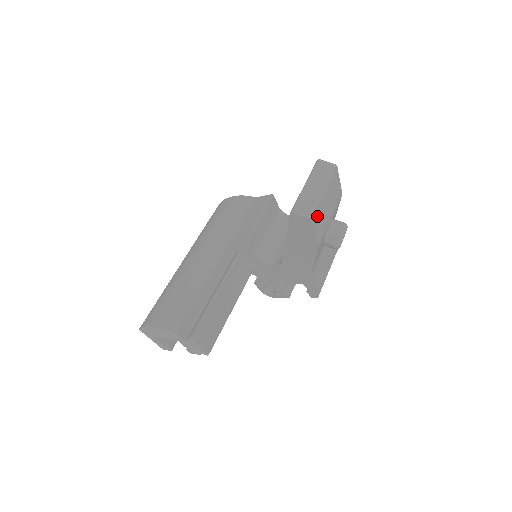
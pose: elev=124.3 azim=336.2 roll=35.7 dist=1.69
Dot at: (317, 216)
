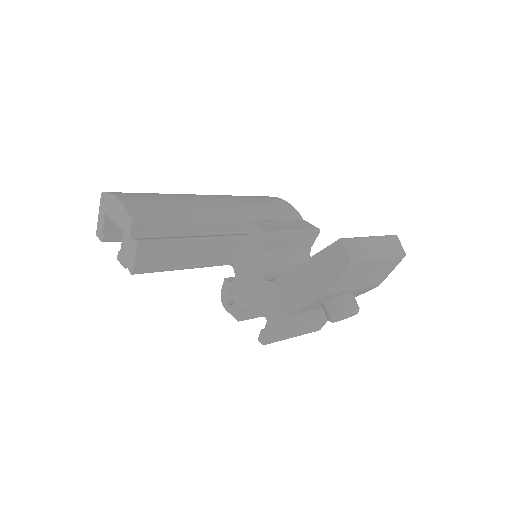
Dot at: (356, 268)
